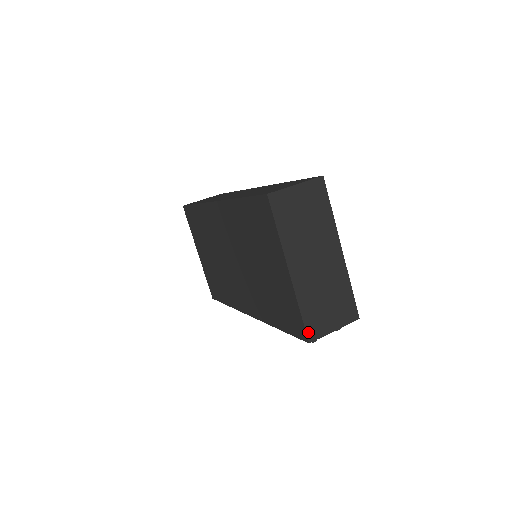
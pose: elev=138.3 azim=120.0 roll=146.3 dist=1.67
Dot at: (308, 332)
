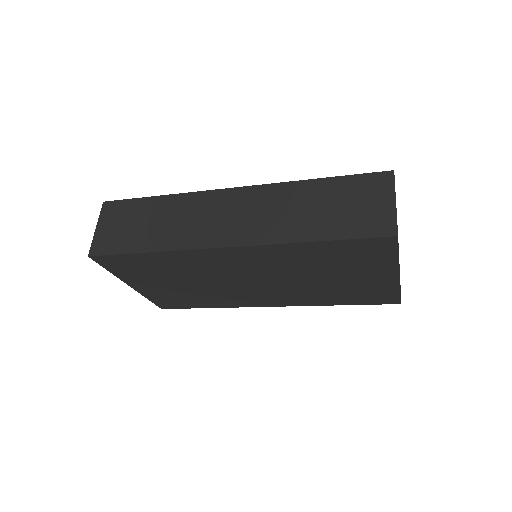
Dot at: occluded
